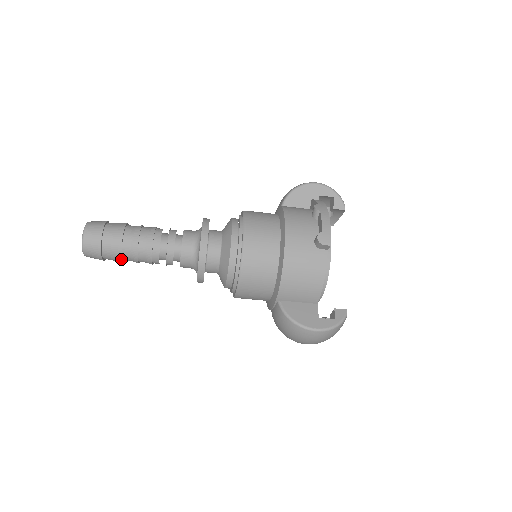
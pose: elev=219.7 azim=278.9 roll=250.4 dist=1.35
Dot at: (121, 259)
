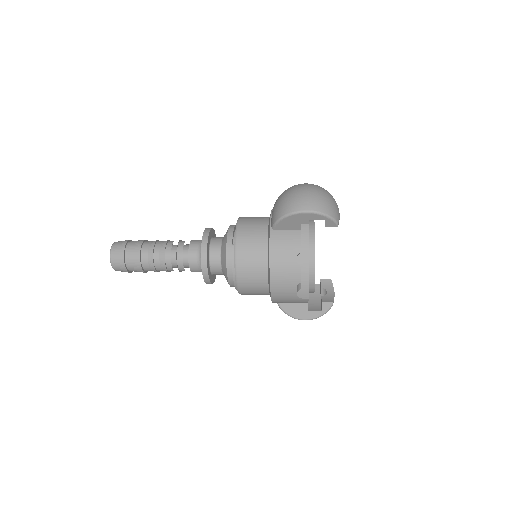
Dot at: occluded
